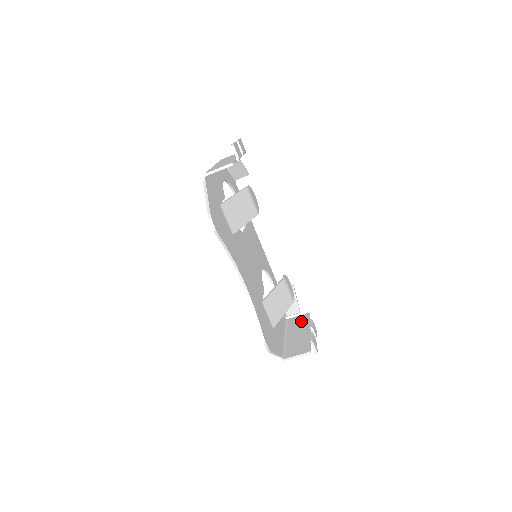
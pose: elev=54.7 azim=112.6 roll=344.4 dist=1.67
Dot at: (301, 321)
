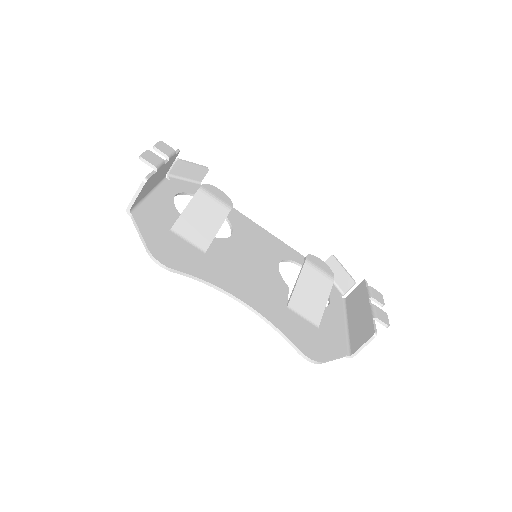
Dot at: (358, 295)
